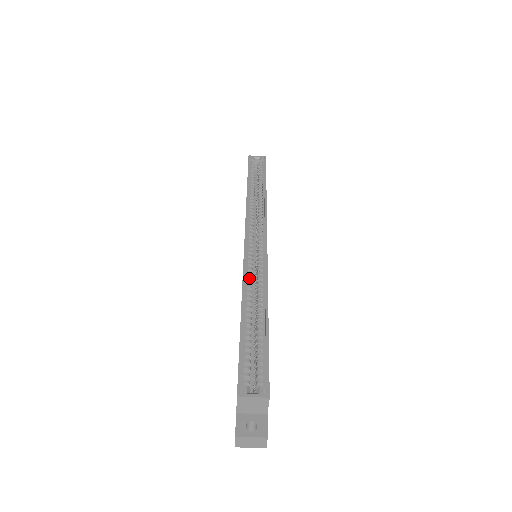
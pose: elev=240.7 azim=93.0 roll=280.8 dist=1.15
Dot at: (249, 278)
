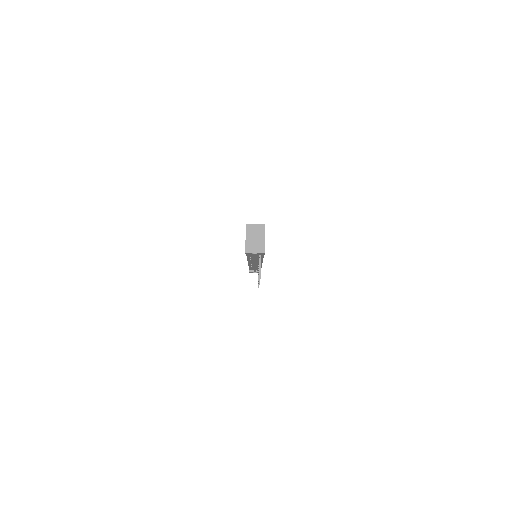
Dot at: occluded
